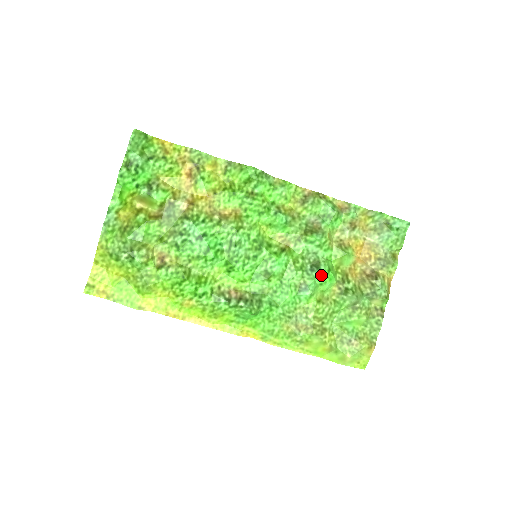
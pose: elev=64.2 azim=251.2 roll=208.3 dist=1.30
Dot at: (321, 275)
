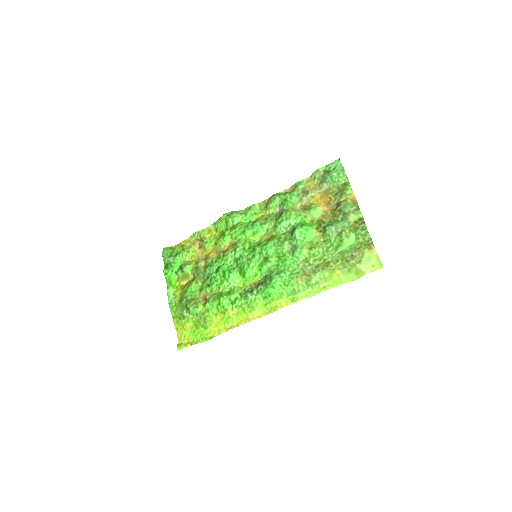
Dot at: (298, 232)
